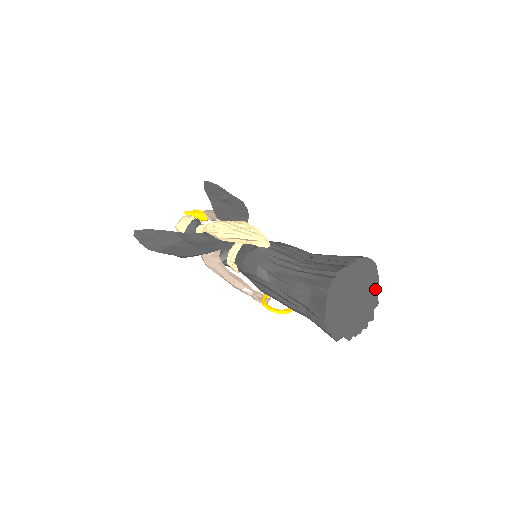
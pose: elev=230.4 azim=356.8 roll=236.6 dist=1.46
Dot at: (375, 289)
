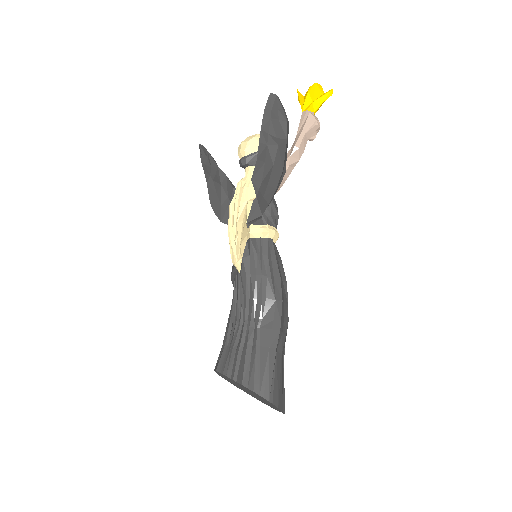
Dot at: (276, 408)
